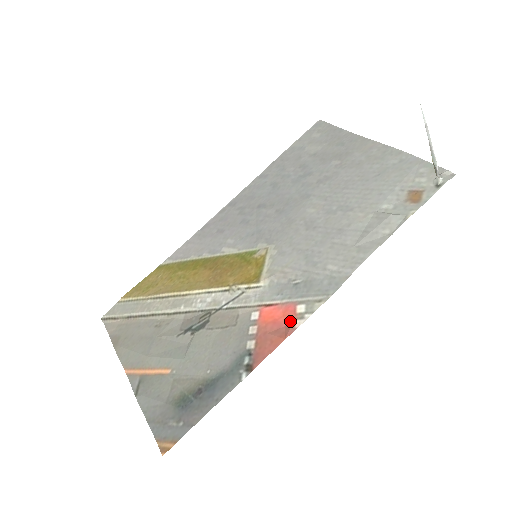
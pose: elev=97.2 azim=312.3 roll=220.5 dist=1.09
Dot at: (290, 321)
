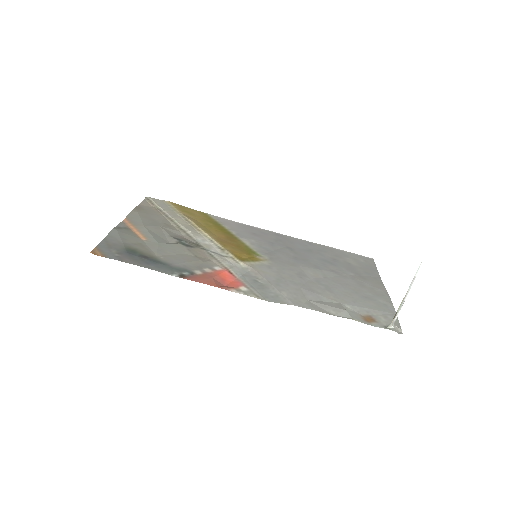
Dot at: (231, 286)
